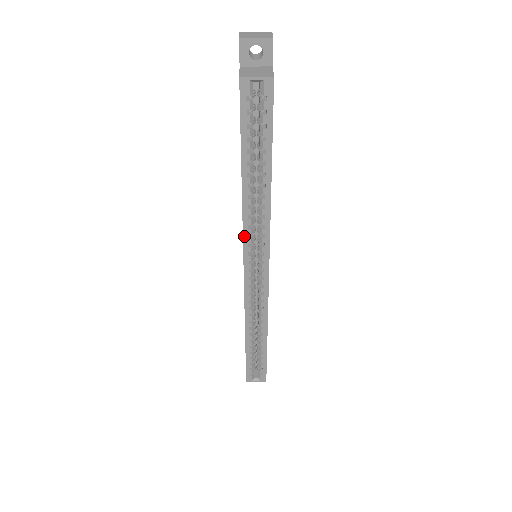
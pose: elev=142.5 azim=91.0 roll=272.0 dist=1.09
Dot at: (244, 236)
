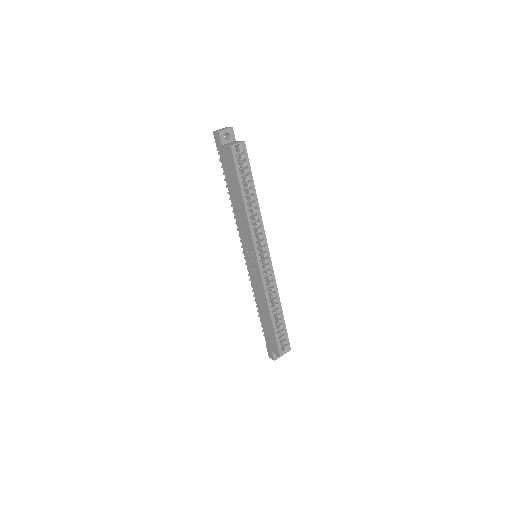
Dot at: (253, 237)
